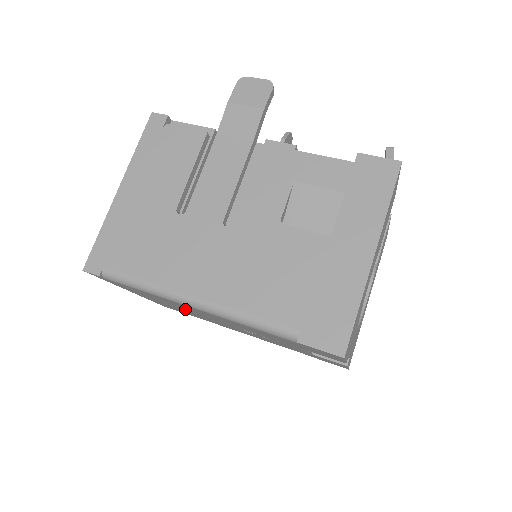
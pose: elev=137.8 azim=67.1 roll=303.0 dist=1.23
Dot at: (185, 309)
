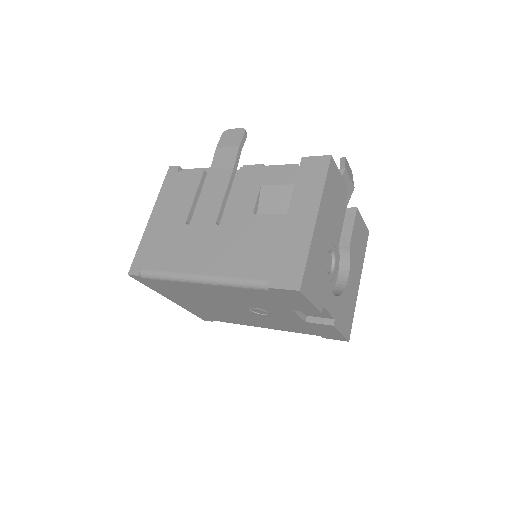
Dot at: (205, 300)
